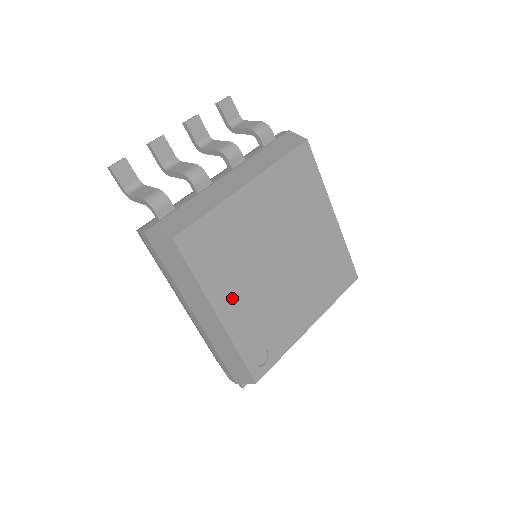
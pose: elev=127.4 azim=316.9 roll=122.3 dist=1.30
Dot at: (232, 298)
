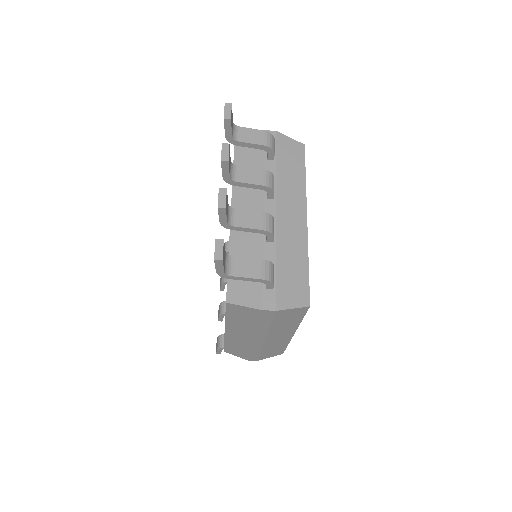
Dot at: occluded
